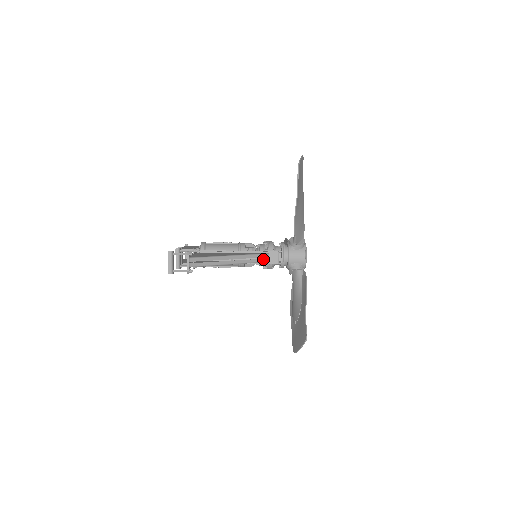
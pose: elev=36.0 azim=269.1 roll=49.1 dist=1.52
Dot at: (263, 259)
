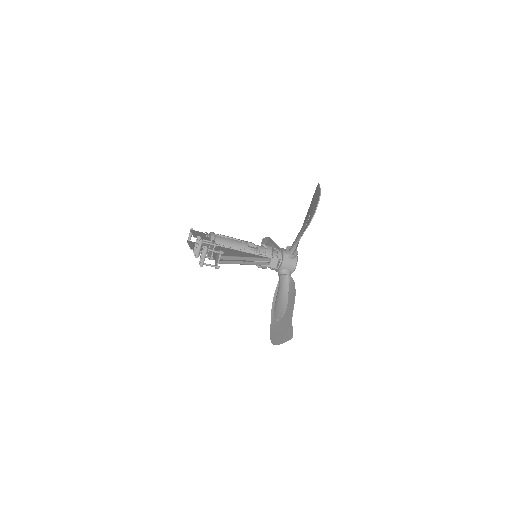
Dot at: (266, 263)
